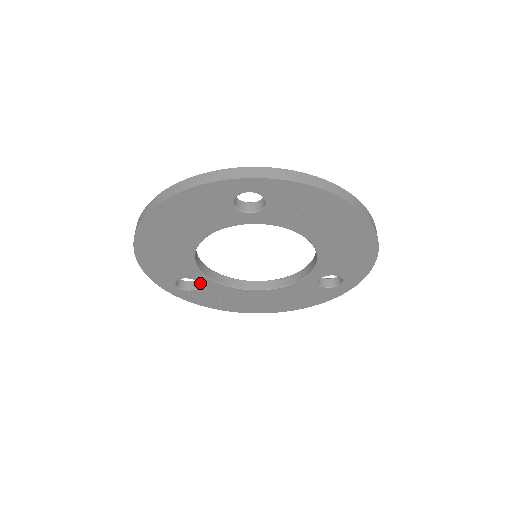
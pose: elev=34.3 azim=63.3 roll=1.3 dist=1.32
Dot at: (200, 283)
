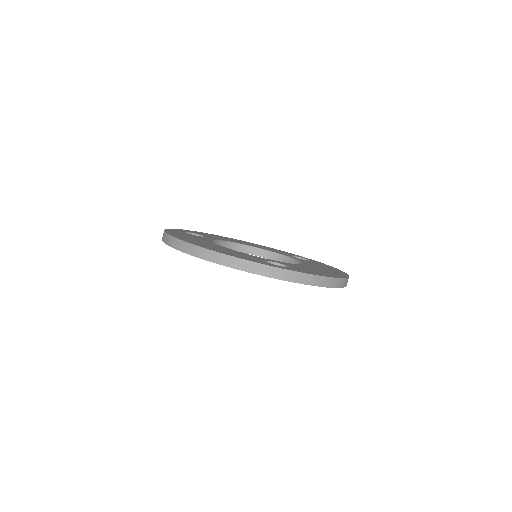
Dot at: occluded
